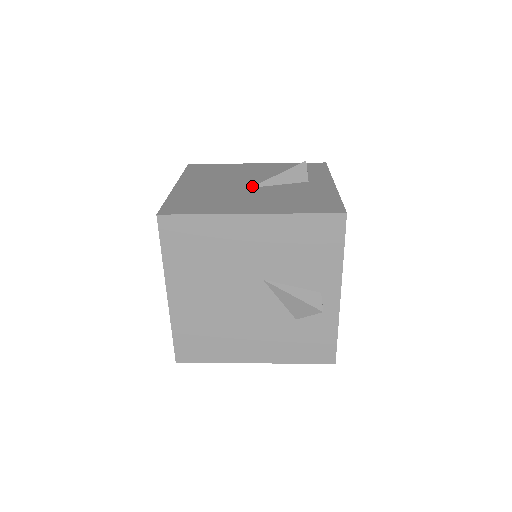
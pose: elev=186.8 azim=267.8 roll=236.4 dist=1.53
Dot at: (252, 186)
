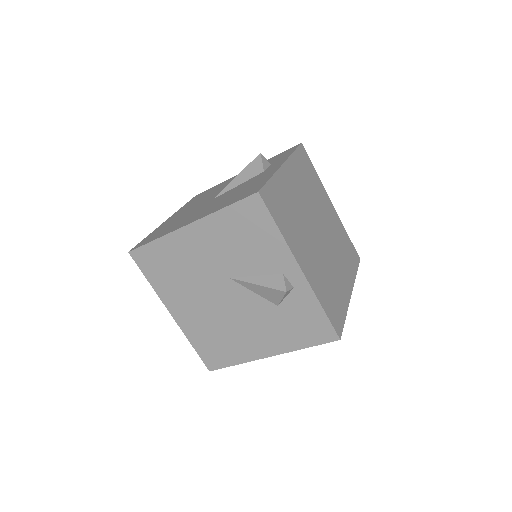
Dot at: (216, 197)
